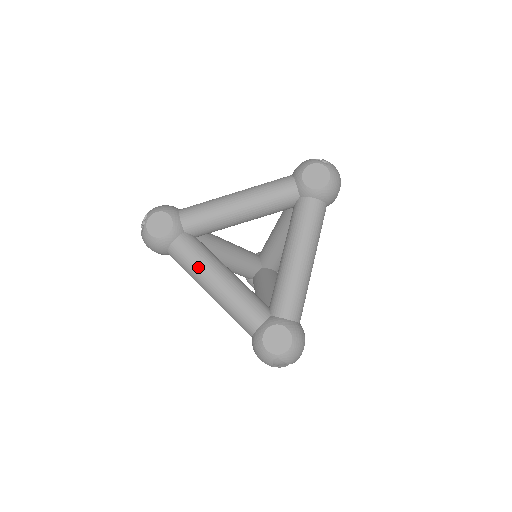
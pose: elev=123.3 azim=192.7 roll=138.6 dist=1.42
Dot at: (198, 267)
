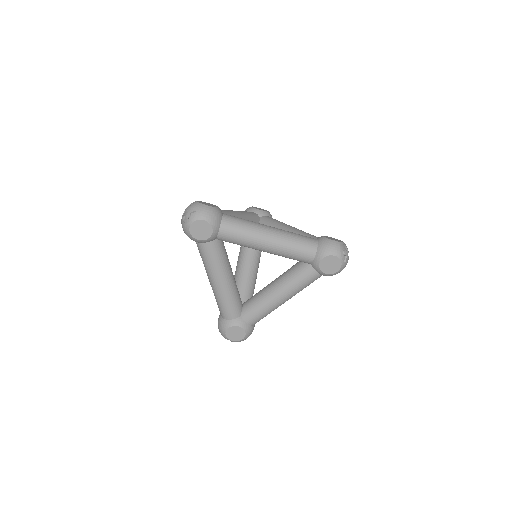
Dot at: (212, 268)
